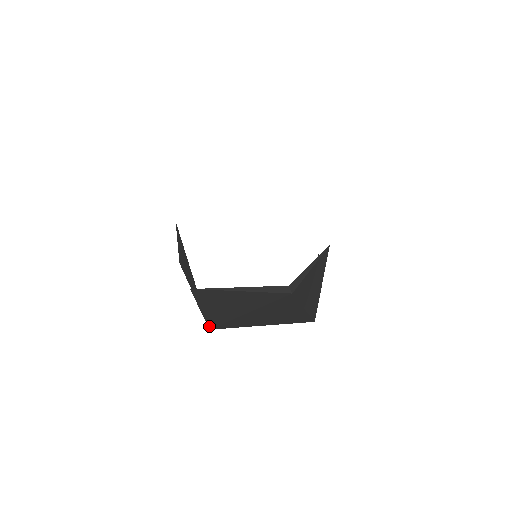
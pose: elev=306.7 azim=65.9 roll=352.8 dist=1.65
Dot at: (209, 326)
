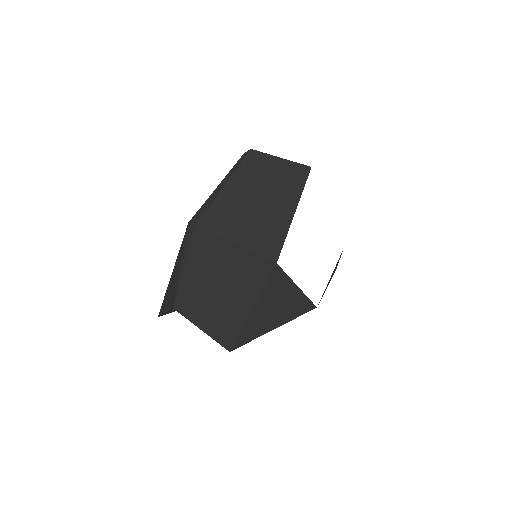
Dot at: (270, 259)
